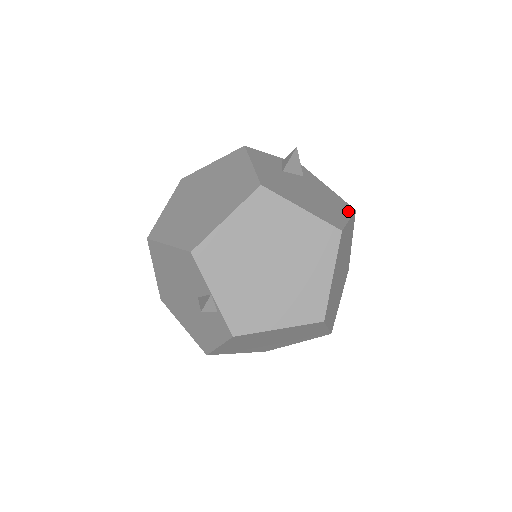
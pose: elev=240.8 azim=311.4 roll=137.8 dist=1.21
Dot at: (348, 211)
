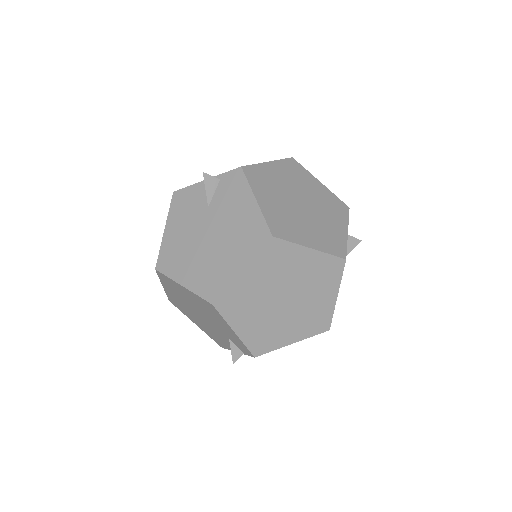
Dot at: occluded
